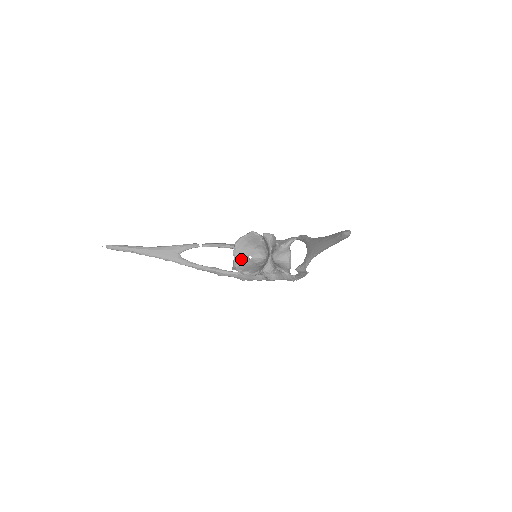
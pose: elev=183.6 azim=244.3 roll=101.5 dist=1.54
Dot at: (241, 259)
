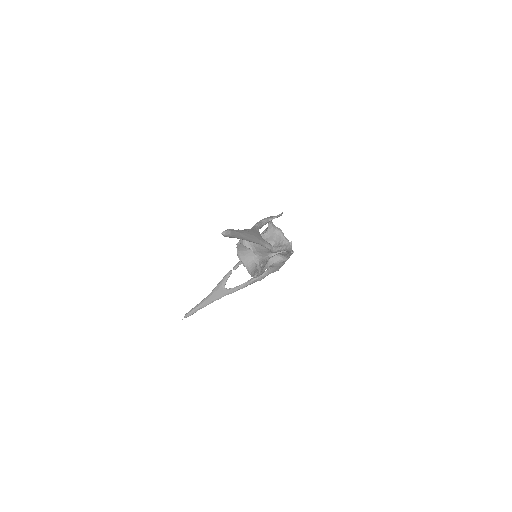
Dot at: (250, 265)
